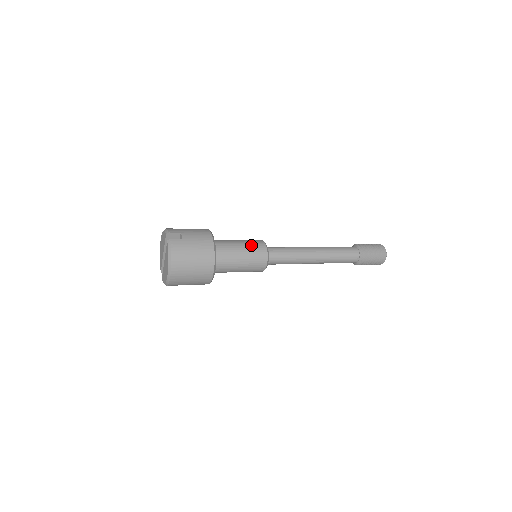
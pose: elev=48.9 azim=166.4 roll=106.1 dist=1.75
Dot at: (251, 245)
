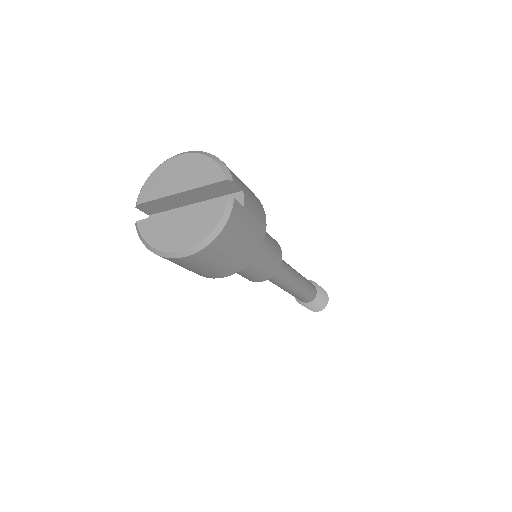
Dot at: (274, 249)
